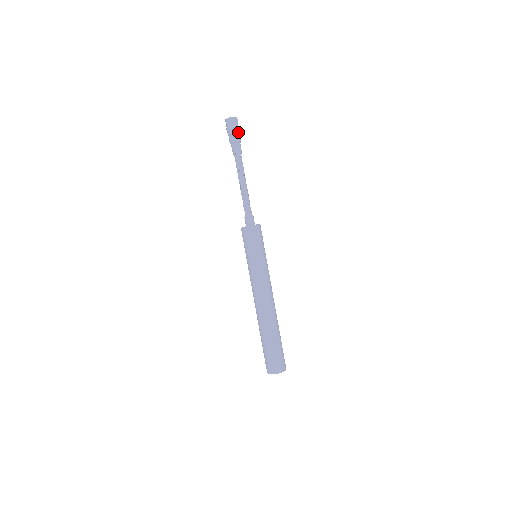
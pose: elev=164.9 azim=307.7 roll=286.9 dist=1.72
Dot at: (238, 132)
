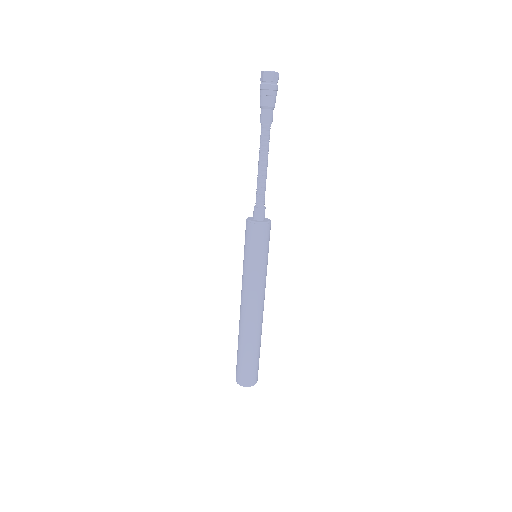
Dot at: (269, 94)
